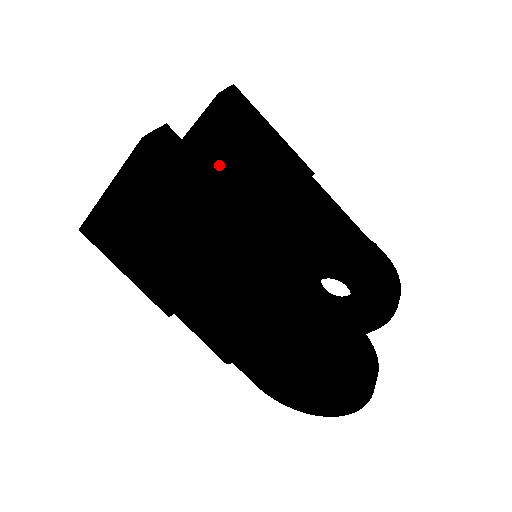
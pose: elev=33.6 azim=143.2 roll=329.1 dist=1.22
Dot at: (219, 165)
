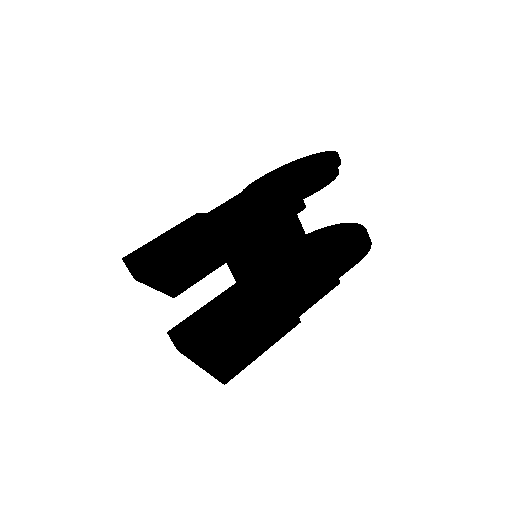
Dot at: occluded
